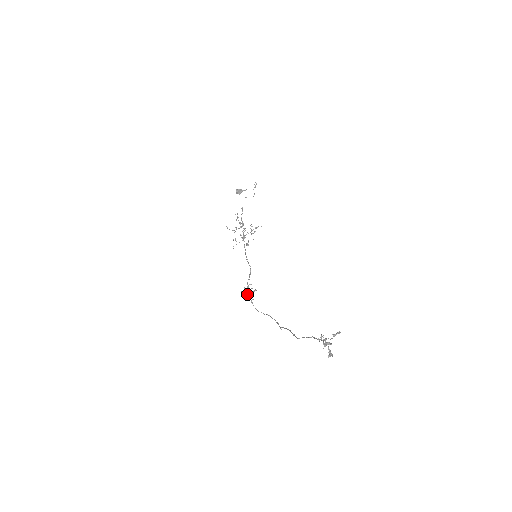
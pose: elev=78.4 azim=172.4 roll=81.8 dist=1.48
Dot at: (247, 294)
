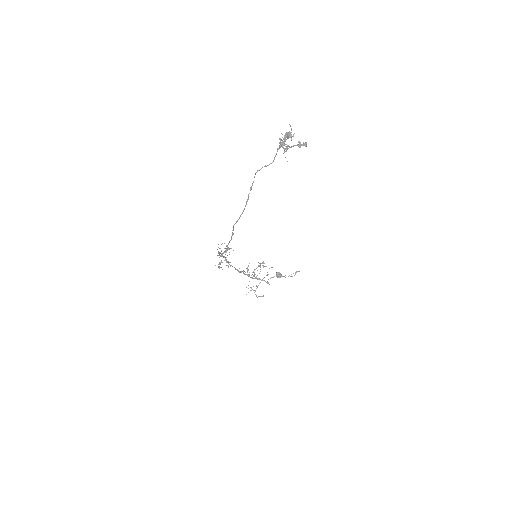
Dot at: occluded
